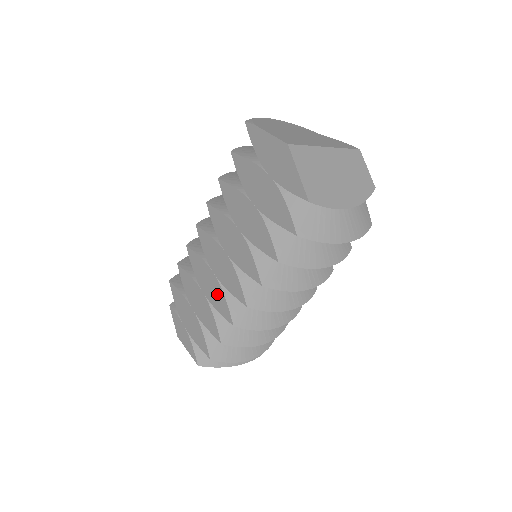
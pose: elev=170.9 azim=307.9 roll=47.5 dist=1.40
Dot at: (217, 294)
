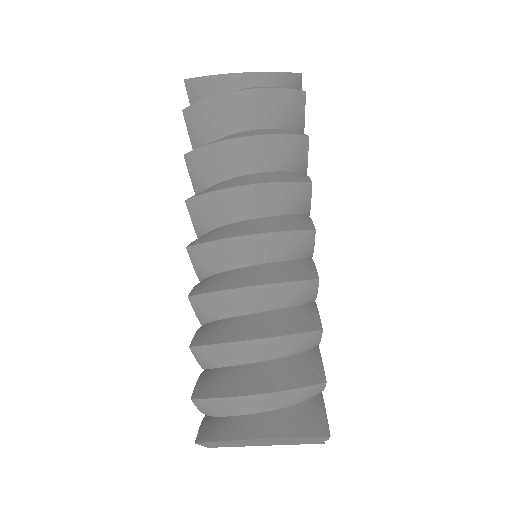
Dot at: occluded
